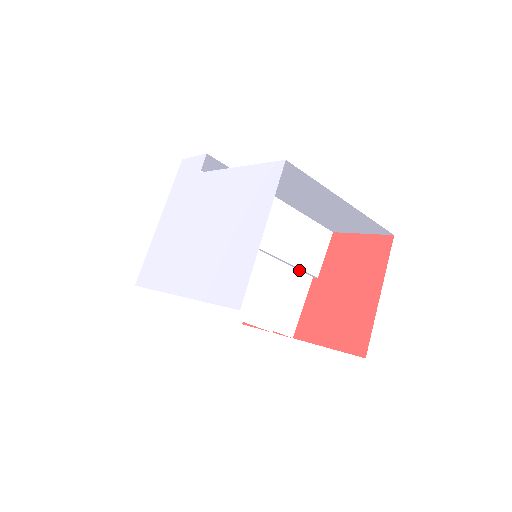
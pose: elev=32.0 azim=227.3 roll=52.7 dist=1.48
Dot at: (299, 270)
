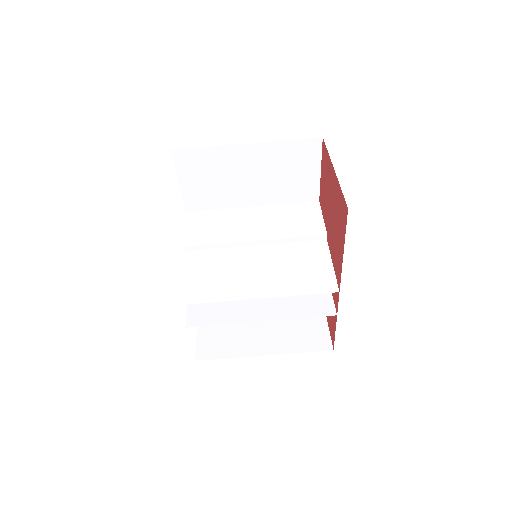
Dot at: (305, 242)
